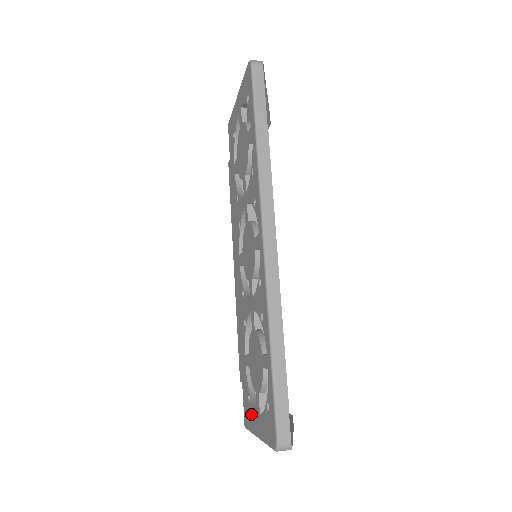
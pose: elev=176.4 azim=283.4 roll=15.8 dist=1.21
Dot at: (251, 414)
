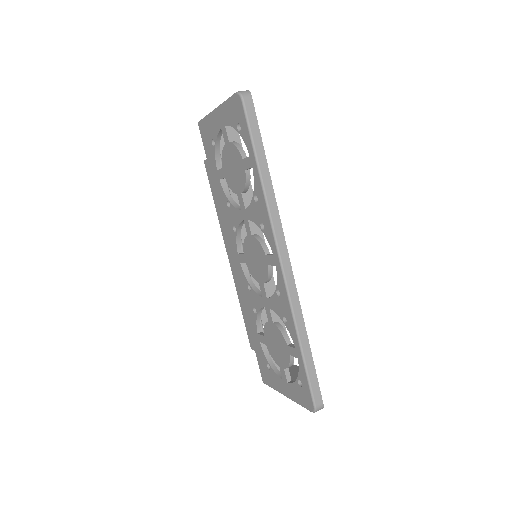
Dot at: (273, 378)
